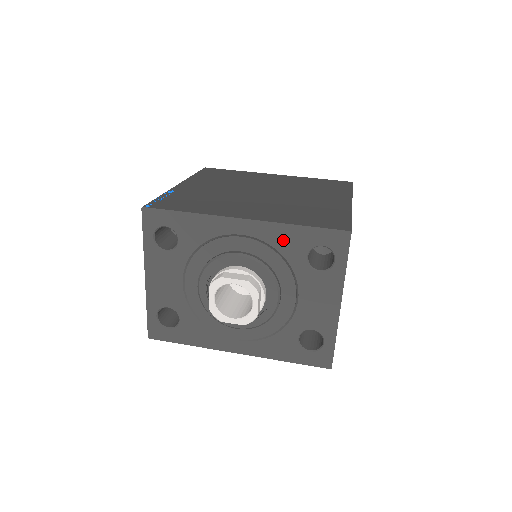
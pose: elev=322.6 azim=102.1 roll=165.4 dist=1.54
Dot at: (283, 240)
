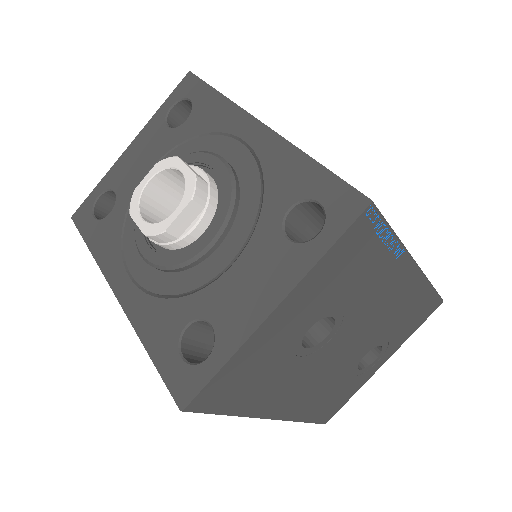
Dot at: (281, 170)
